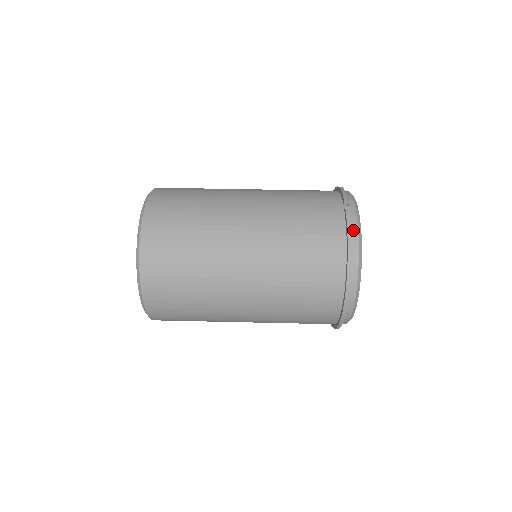
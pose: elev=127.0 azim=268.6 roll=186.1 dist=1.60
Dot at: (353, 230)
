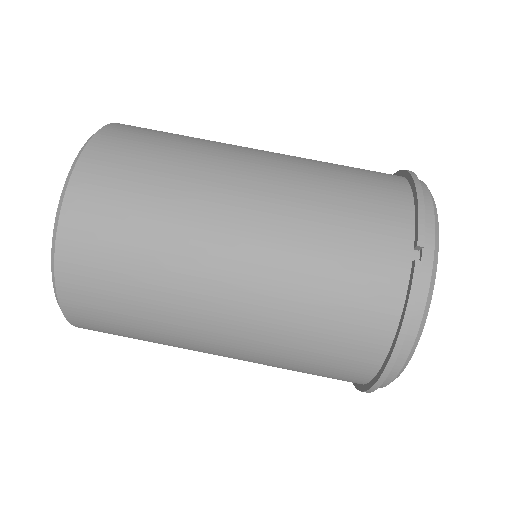
Dot at: (416, 307)
